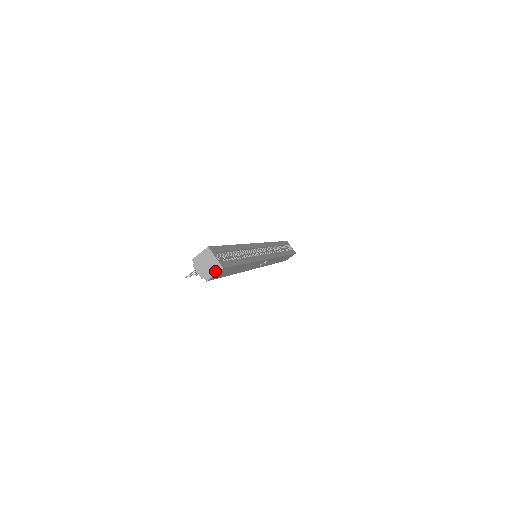
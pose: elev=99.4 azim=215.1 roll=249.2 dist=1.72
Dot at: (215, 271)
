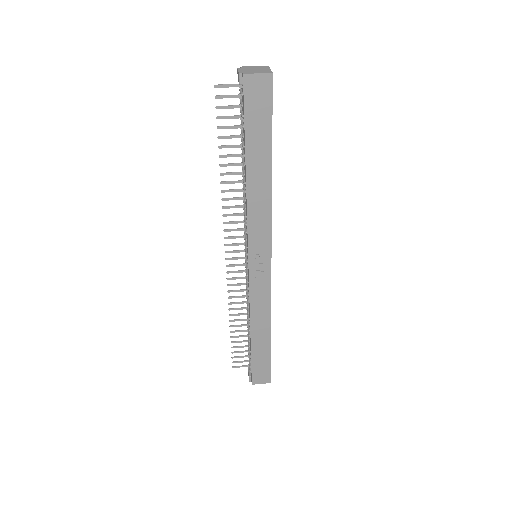
Dot at: (261, 72)
